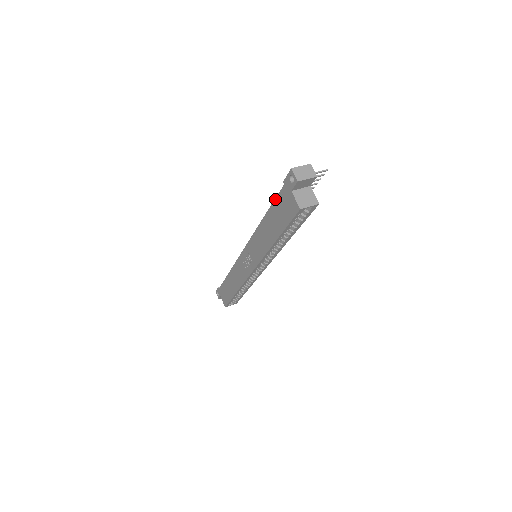
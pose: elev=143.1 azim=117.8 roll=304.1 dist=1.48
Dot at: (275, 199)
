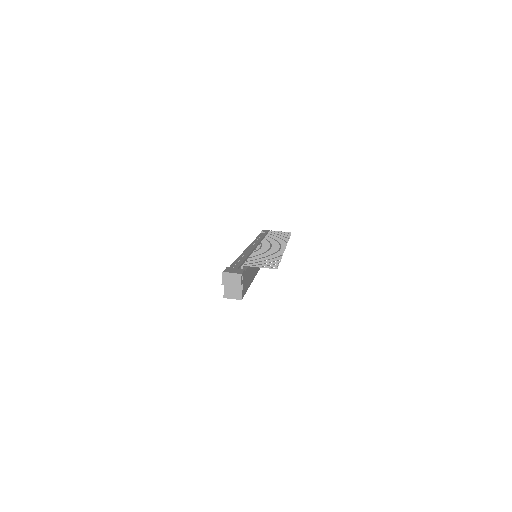
Dot at: (231, 265)
